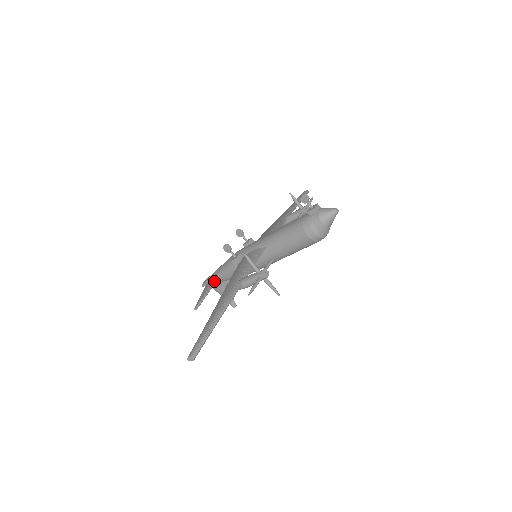
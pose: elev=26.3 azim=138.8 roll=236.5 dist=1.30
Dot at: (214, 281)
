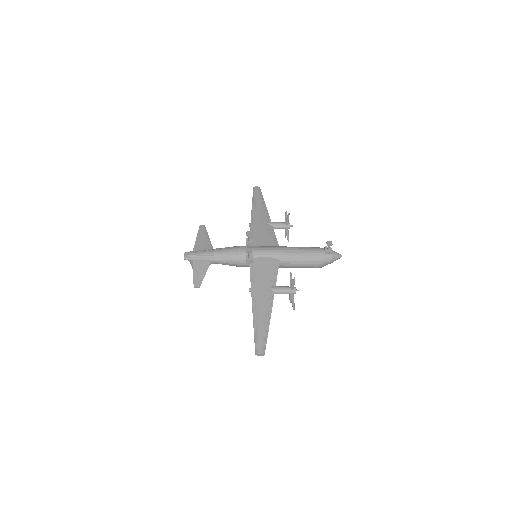
Dot at: (207, 262)
